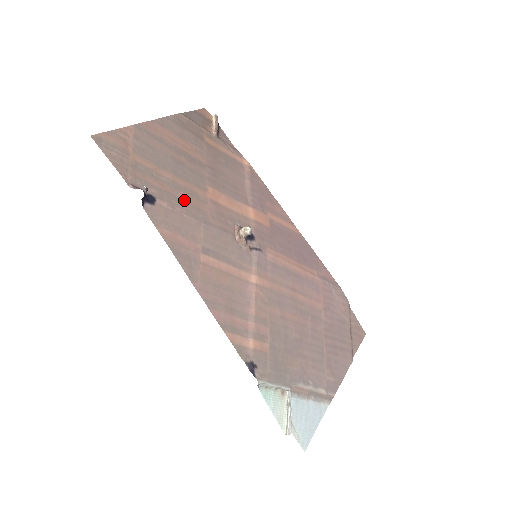
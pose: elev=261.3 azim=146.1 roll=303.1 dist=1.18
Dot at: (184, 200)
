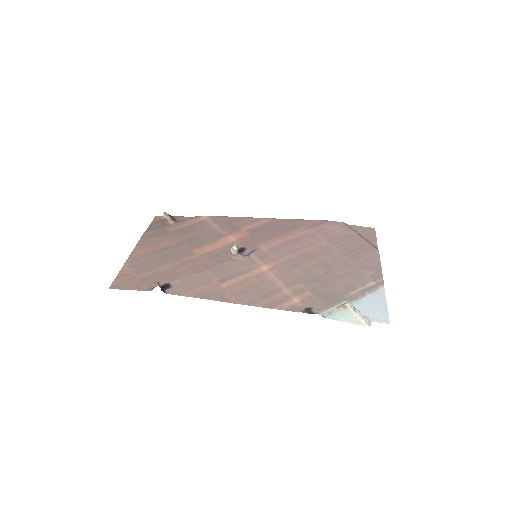
Dot at: (185, 269)
